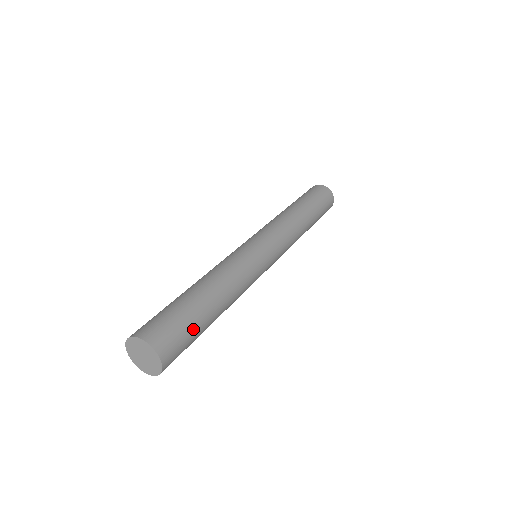
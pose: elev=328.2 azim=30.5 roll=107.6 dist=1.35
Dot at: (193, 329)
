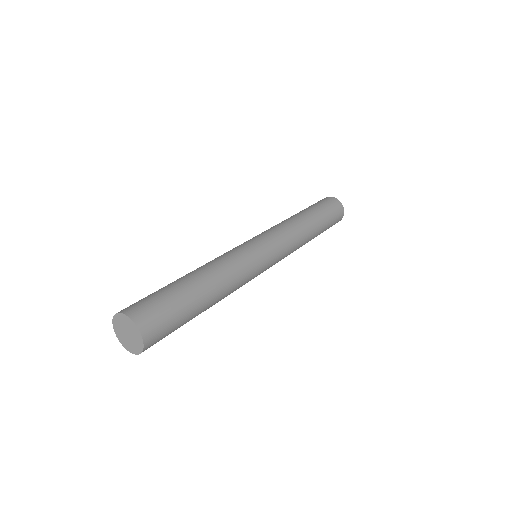
Dot at: (170, 298)
